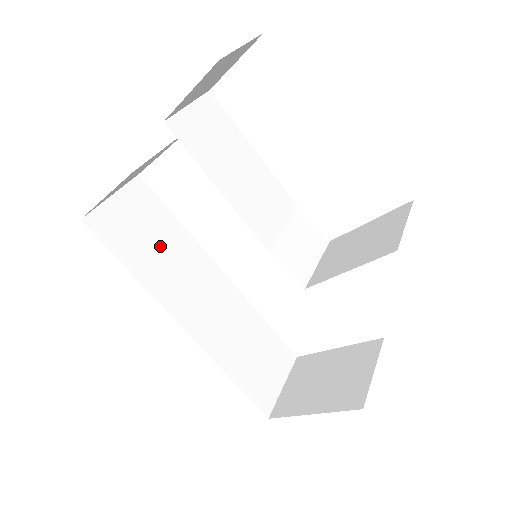
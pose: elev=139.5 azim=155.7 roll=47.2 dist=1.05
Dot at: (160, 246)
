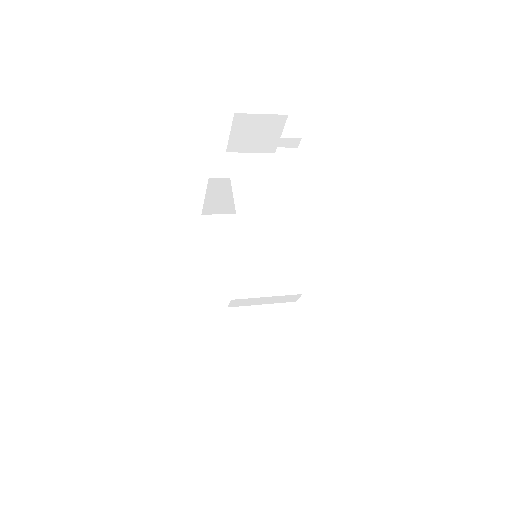
Dot at: (237, 252)
